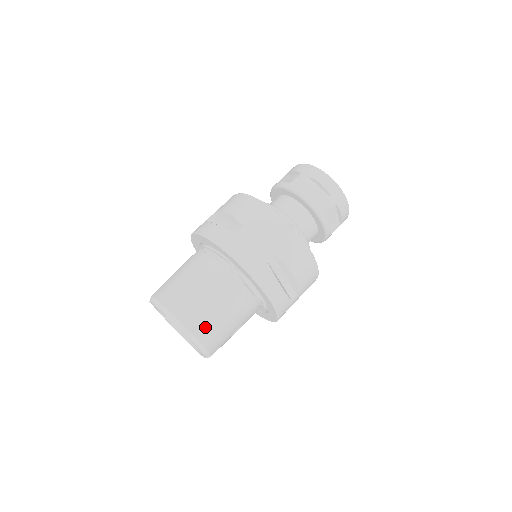
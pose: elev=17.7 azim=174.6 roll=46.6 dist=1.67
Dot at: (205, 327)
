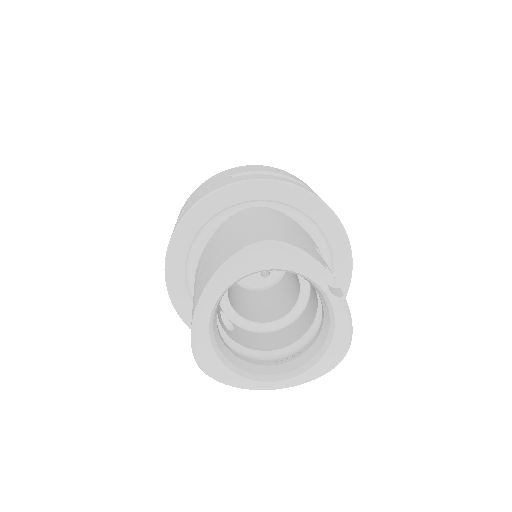
Dot at: (257, 234)
